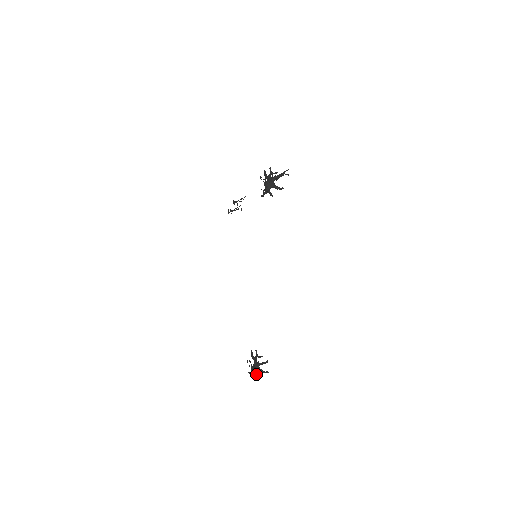
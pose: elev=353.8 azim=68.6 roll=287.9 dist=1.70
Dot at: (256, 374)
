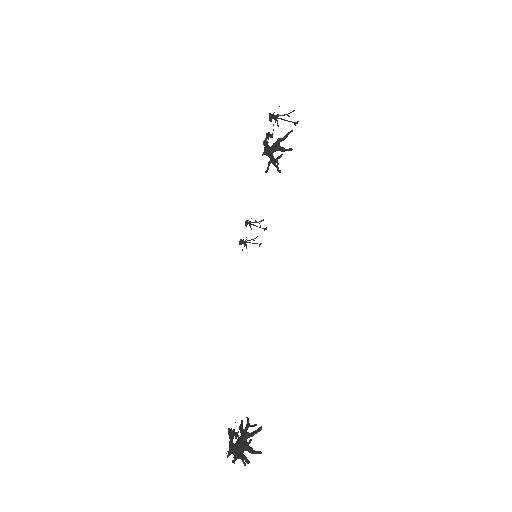
Dot at: (242, 459)
